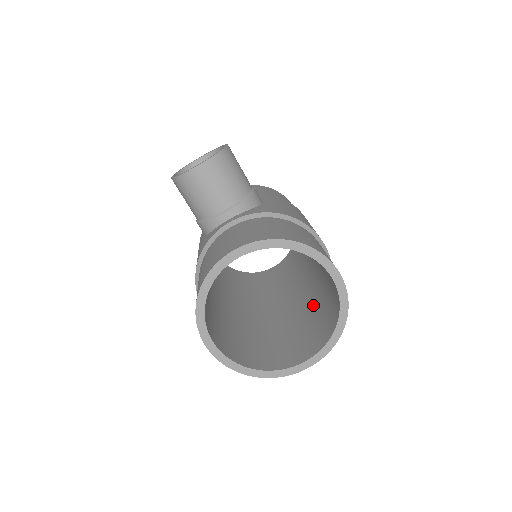
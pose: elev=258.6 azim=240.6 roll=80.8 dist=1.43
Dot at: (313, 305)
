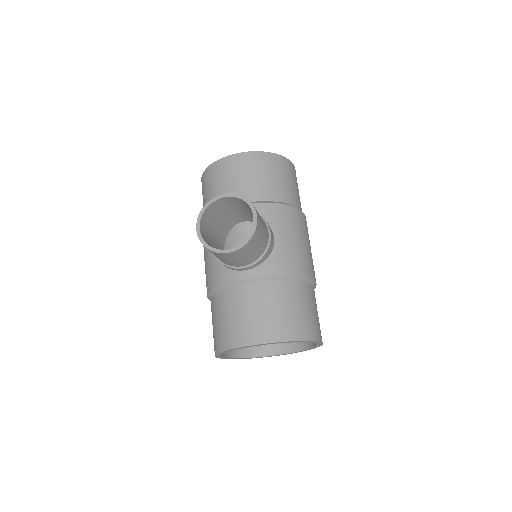
Dot at: occluded
